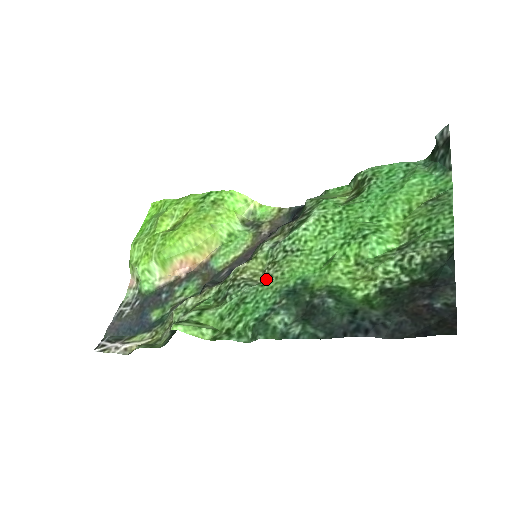
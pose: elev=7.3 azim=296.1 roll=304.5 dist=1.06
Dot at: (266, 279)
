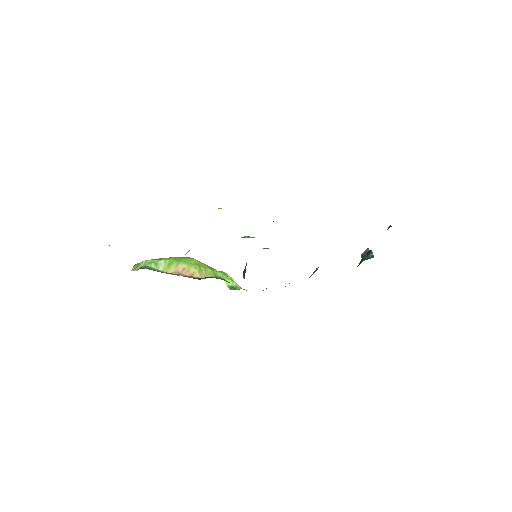
Dot at: occluded
